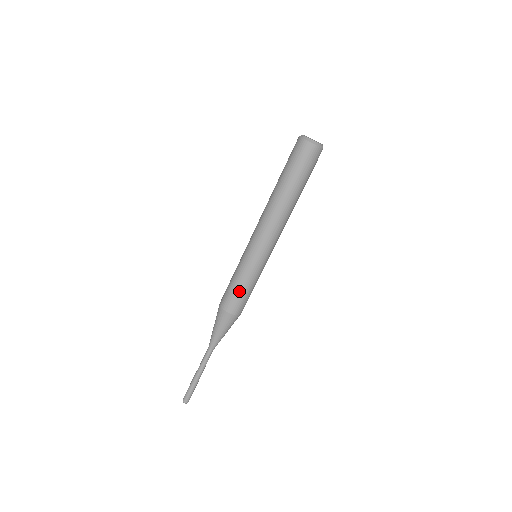
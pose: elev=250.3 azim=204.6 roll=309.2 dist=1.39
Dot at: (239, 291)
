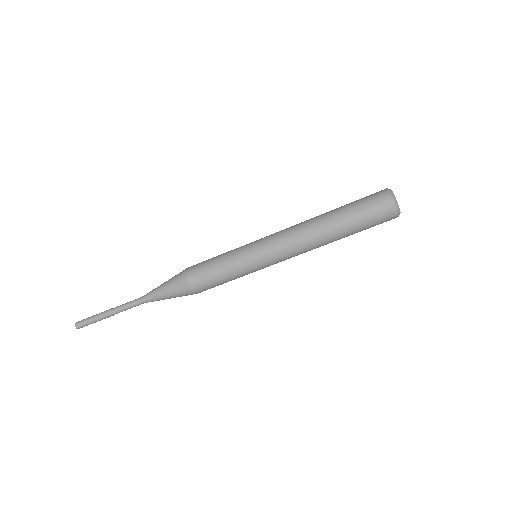
Dot at: (213, 268)
